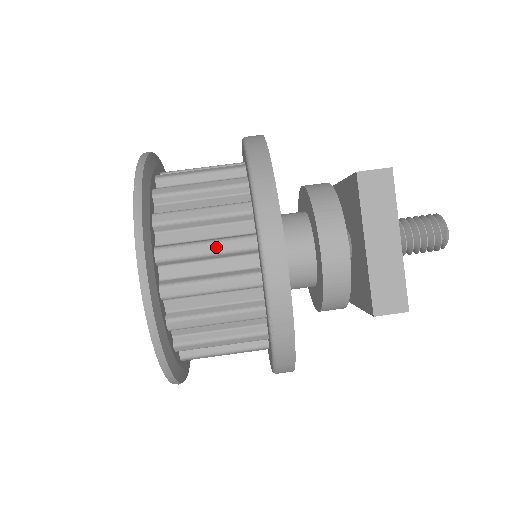
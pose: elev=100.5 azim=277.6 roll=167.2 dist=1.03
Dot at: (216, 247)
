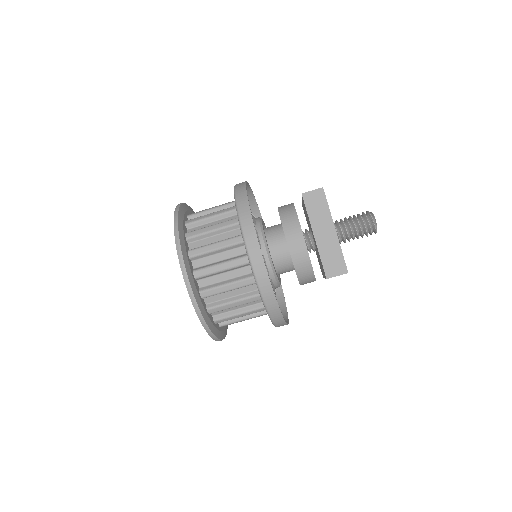
Dot at: occluded
